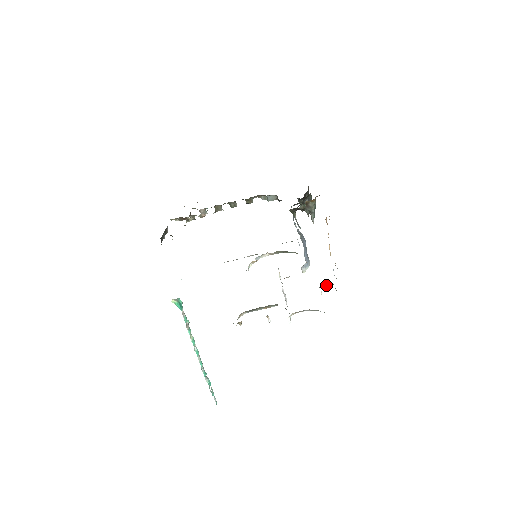
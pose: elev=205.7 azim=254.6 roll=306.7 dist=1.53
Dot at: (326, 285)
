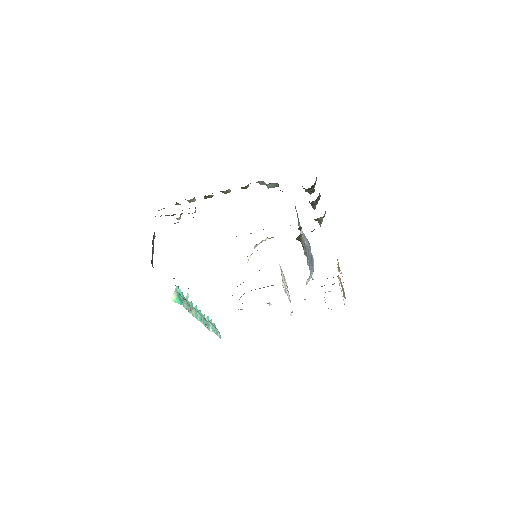
Dot at: (330, 291)
